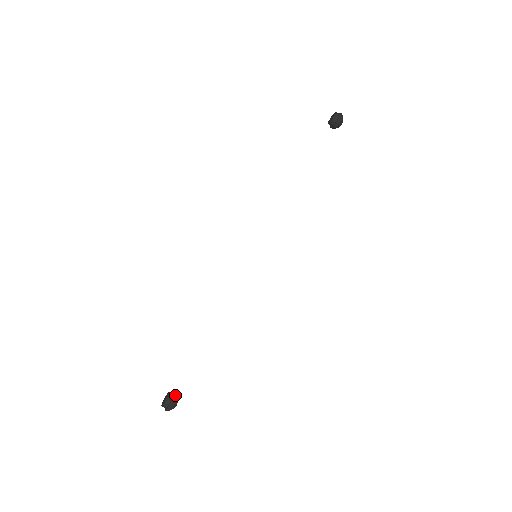
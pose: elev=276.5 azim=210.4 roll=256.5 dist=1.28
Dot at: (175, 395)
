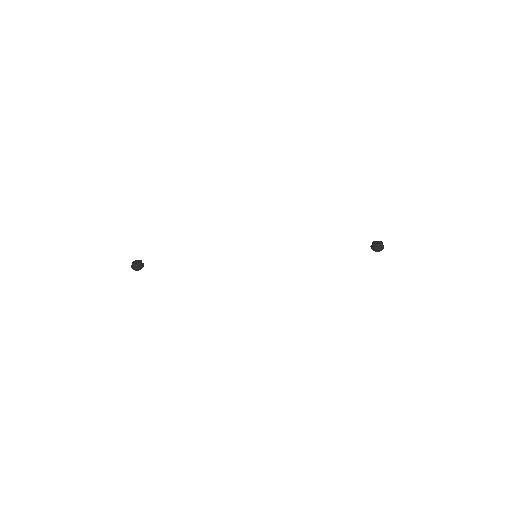
Dot at: (143, 266)
